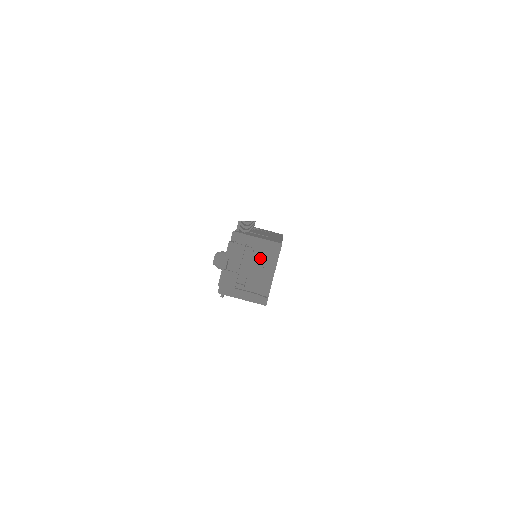
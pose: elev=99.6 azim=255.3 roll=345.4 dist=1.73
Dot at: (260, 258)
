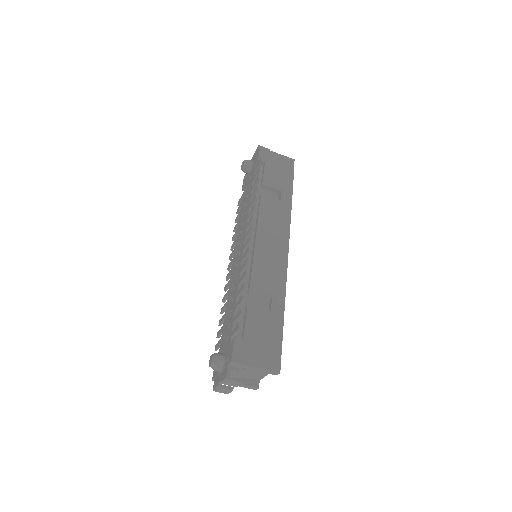
Dot at: occluded
